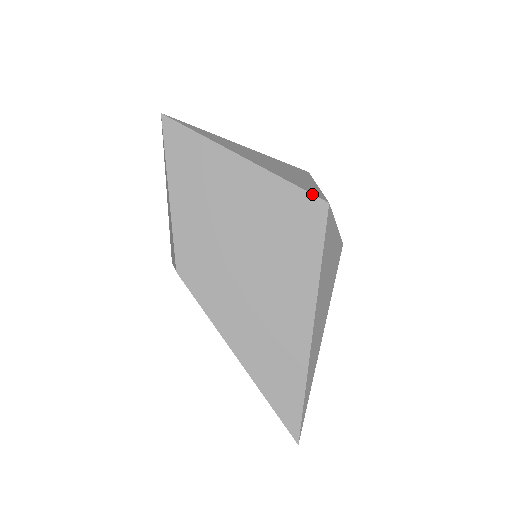
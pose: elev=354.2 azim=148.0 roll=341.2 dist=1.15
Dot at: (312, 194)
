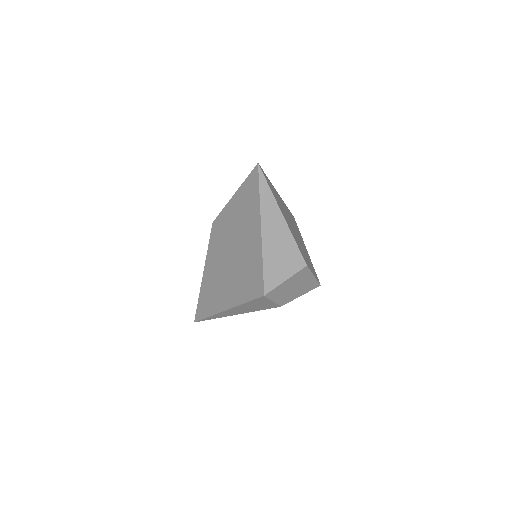
Dot at: (264, 283)
